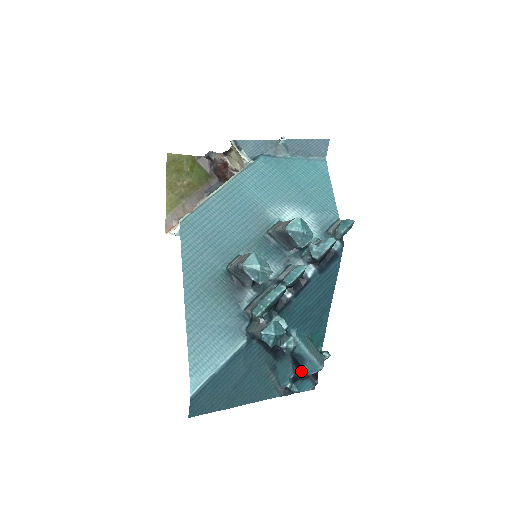
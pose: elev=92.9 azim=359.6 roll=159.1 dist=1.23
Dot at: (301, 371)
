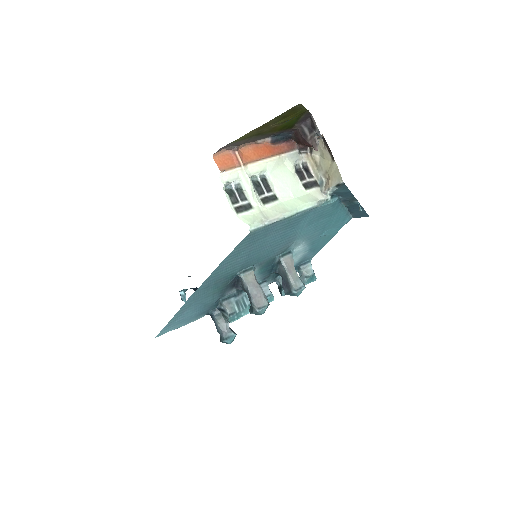
Dot at: occluded
